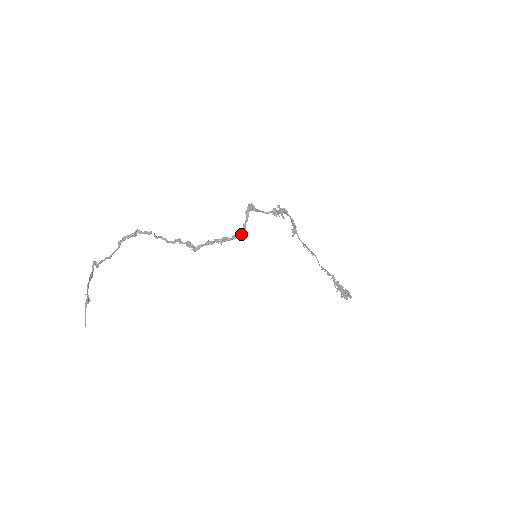
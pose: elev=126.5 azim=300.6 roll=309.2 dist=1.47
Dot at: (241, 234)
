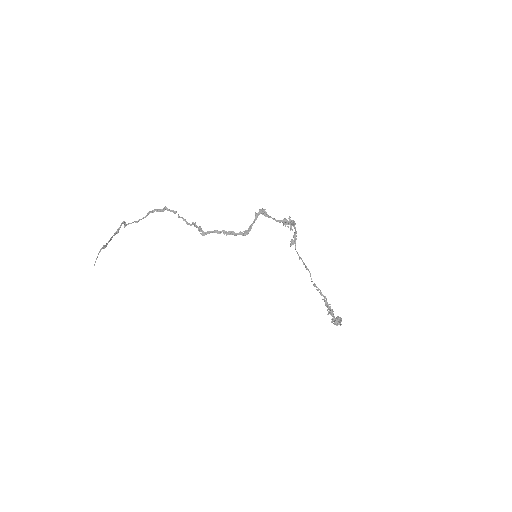
Dot at: (246, 232)
